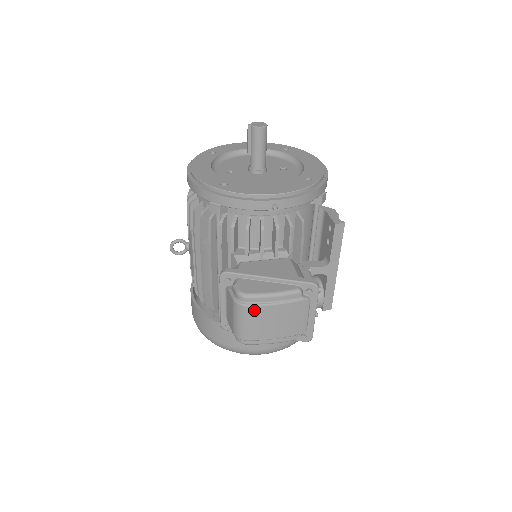
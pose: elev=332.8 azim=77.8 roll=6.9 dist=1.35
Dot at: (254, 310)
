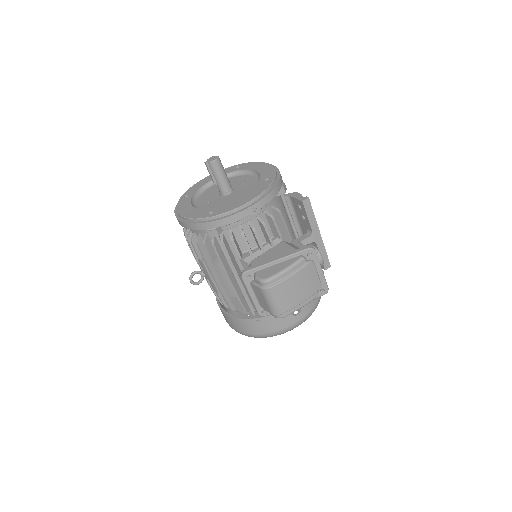
Dot at: (279, 287)
